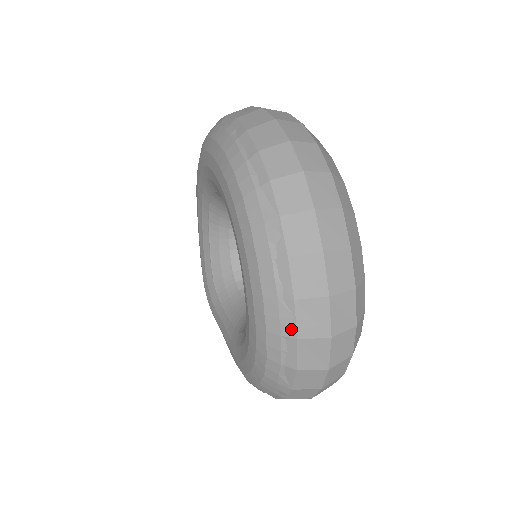
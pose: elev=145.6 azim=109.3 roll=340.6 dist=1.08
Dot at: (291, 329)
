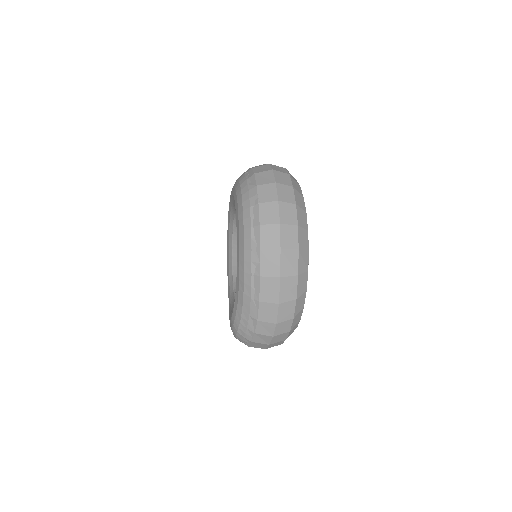
Dot at: occluded
